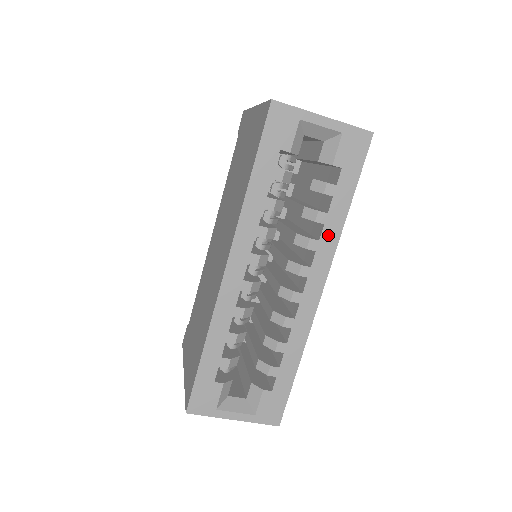
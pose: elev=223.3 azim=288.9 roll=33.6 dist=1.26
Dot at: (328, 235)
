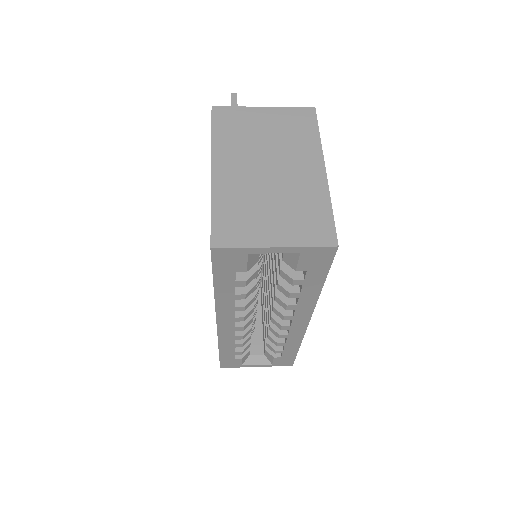
Dot at: (305, 302)
